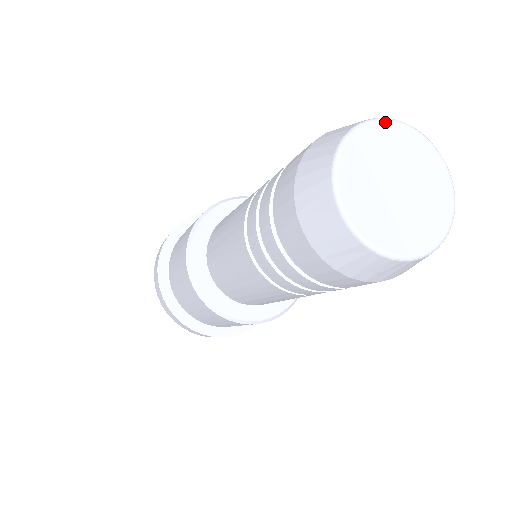
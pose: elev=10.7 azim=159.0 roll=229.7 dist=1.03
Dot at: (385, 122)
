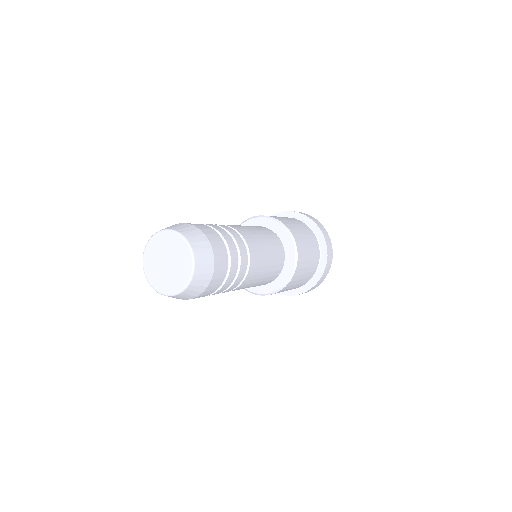
Dot at: (151, 240)
